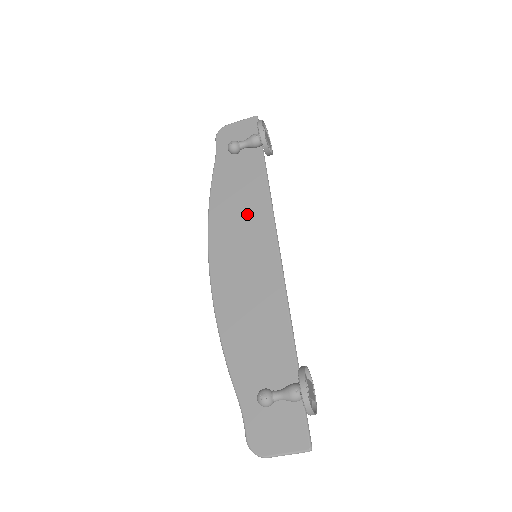
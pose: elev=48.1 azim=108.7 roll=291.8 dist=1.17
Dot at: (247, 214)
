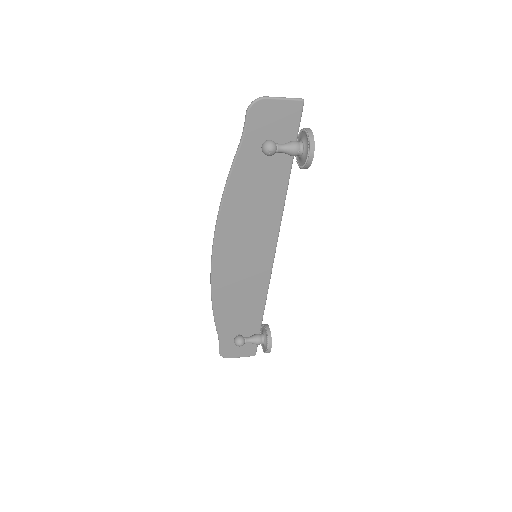
Dot at: (258, 218)
